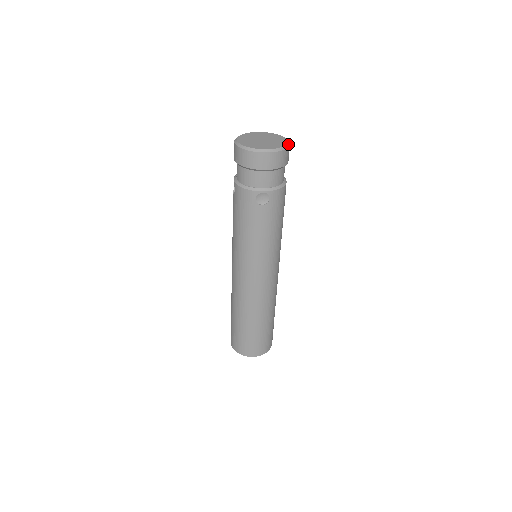
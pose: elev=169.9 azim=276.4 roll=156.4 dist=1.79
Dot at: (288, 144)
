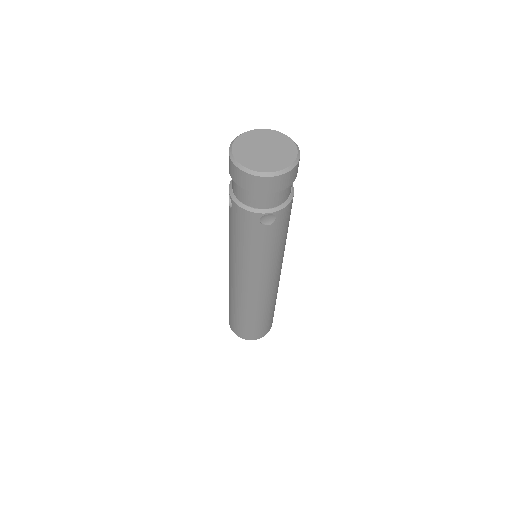
Dot at: (298, 154)
